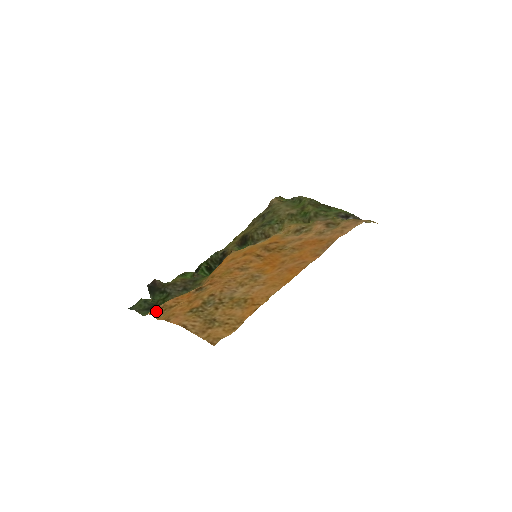
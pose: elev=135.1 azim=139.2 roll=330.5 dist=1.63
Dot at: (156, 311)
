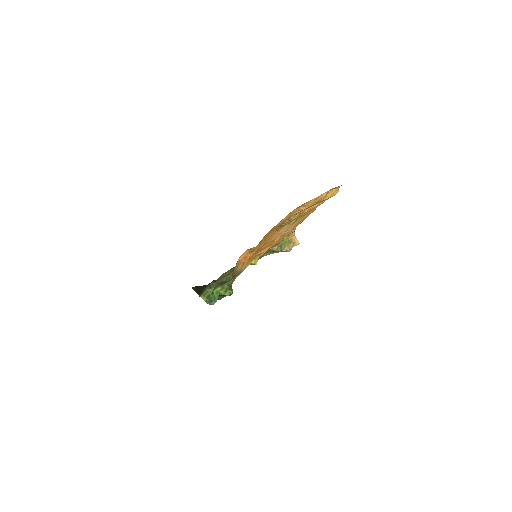
Dot at: (244, 254)
